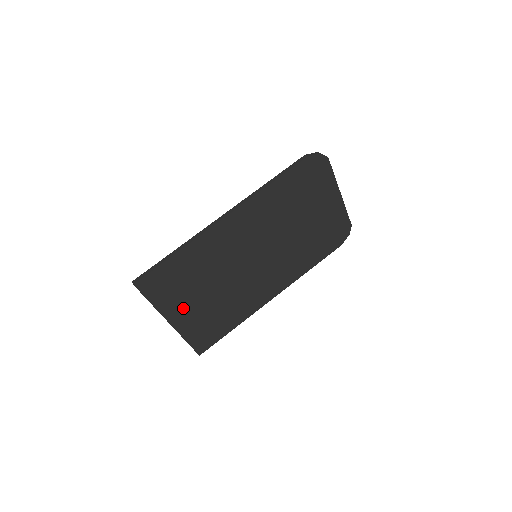
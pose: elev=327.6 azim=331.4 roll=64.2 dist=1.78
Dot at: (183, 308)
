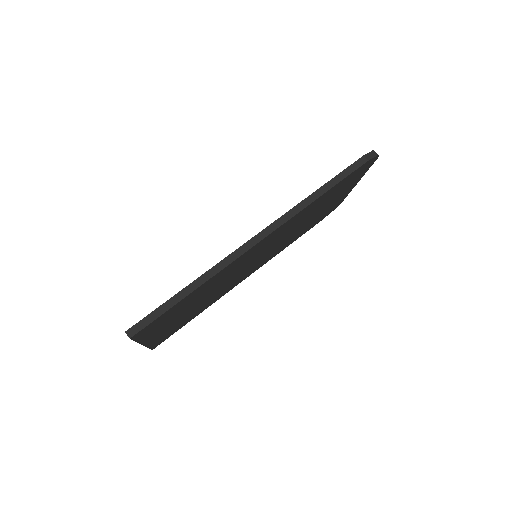
Dot at: (164, 327)
